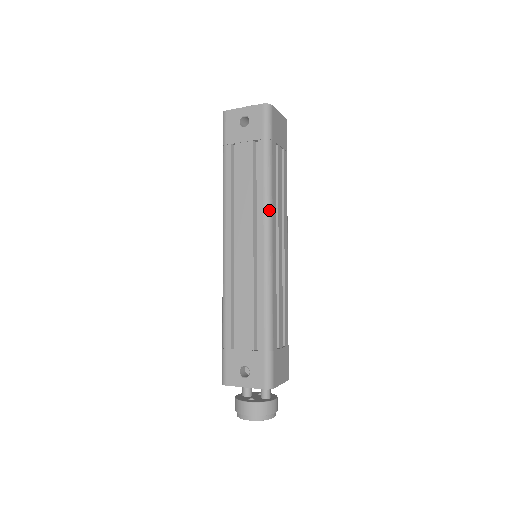
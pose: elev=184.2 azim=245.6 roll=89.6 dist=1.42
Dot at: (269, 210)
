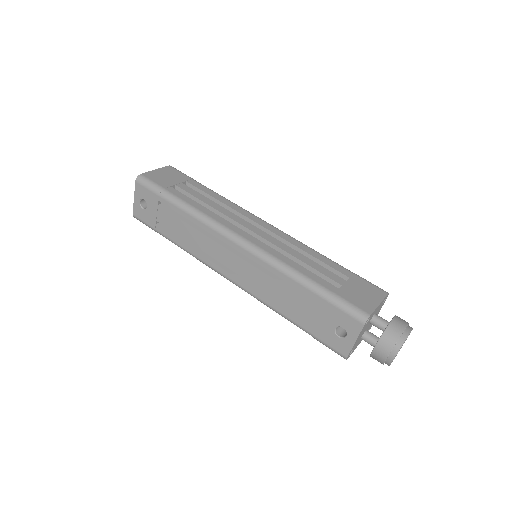
Dot at: (213, 223)
